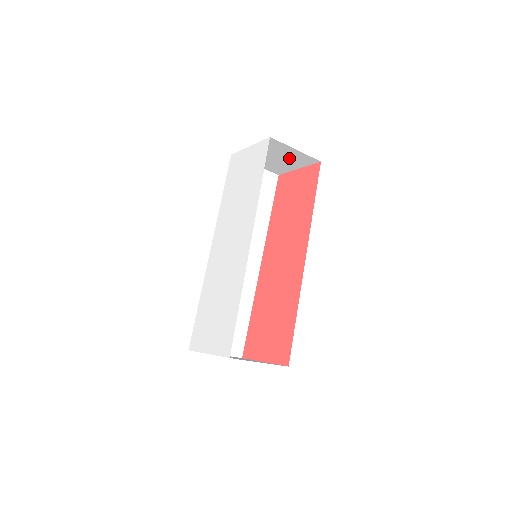
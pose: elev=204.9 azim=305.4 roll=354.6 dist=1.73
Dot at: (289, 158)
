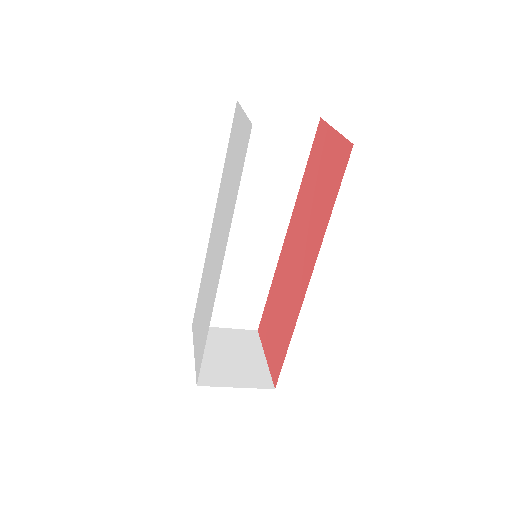
Dot at: occluded
